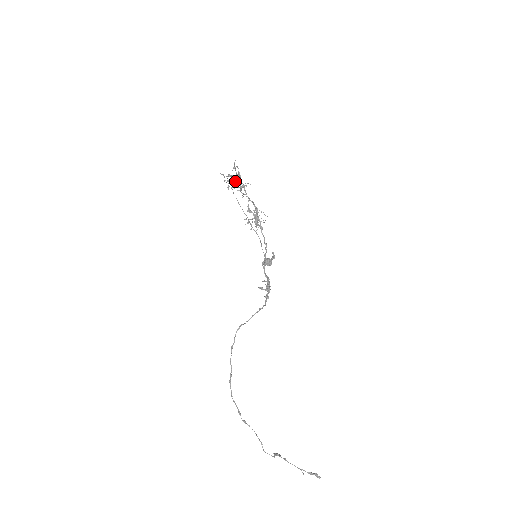
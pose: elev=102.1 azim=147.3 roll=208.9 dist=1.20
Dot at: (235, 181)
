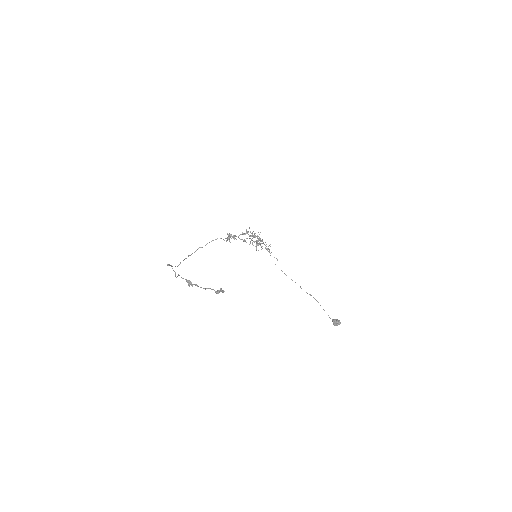
Dot at: occluded
